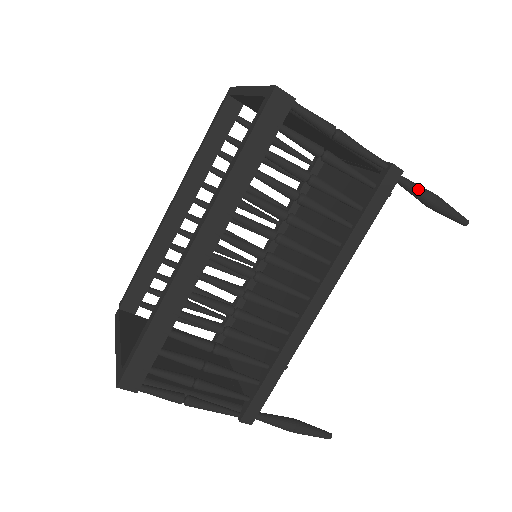
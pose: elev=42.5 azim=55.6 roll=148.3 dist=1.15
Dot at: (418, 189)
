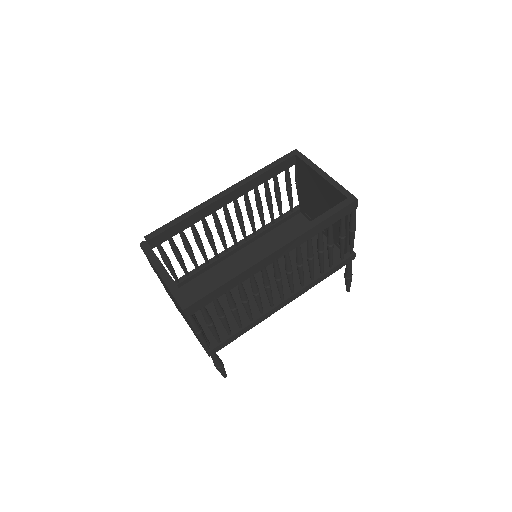
Dot at: (351, 268)
